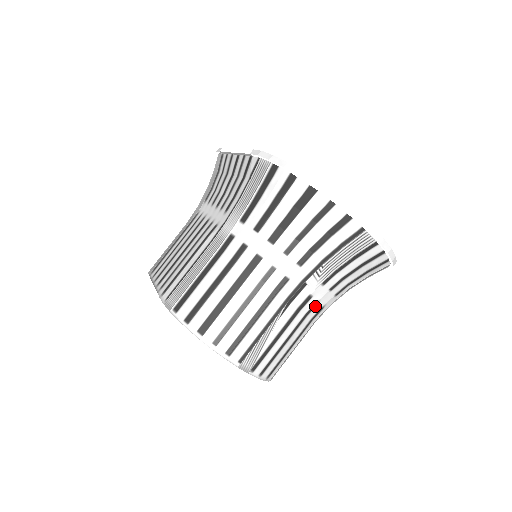
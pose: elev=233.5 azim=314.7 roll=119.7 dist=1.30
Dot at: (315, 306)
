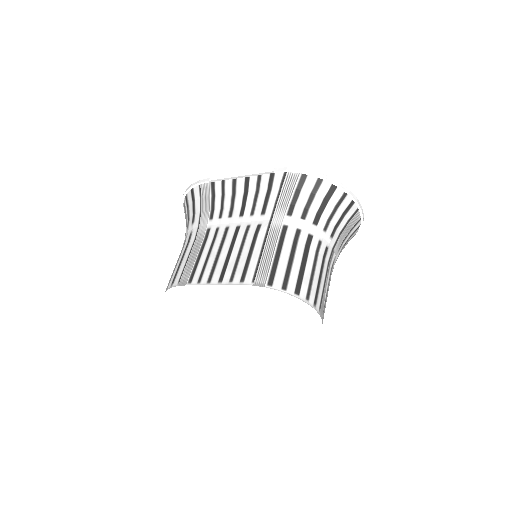
Dot at: occluded
